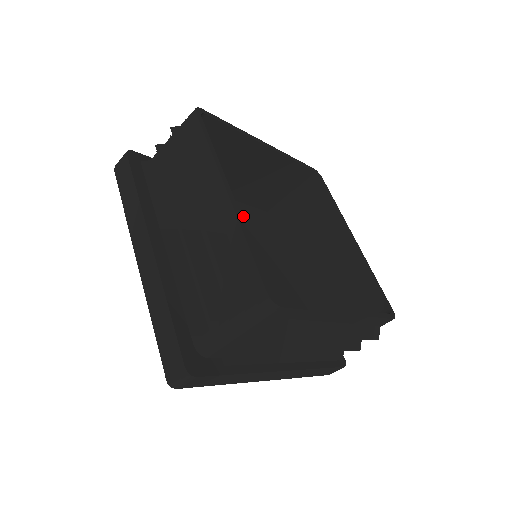
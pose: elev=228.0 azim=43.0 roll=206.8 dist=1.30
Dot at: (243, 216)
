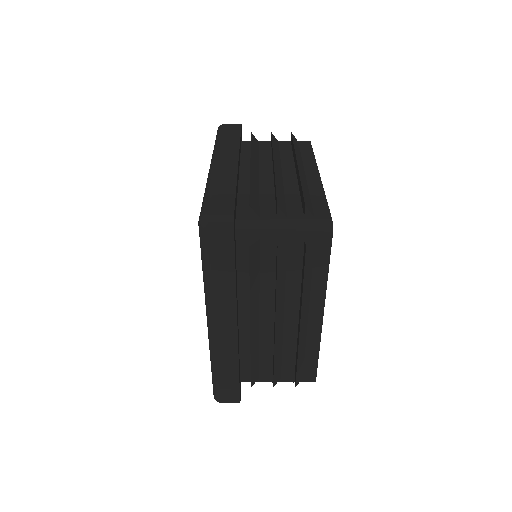
Dot at: occluded
